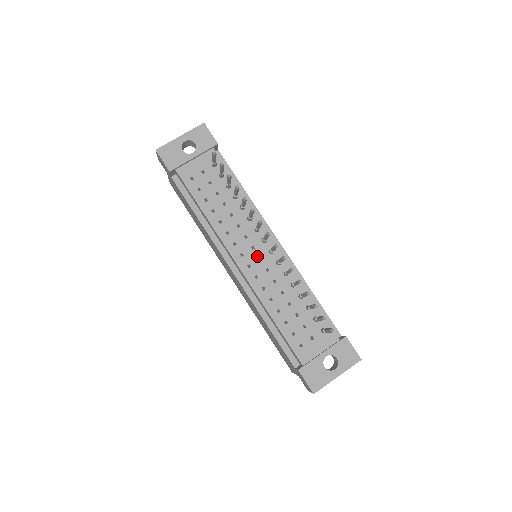
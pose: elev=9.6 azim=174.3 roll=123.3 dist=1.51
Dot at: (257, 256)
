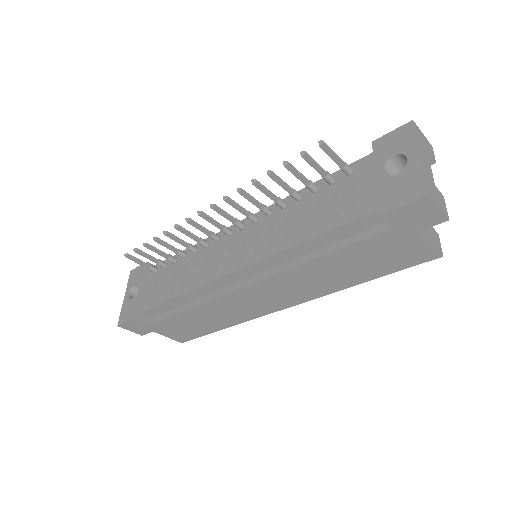
Dot at: (239, 246)
